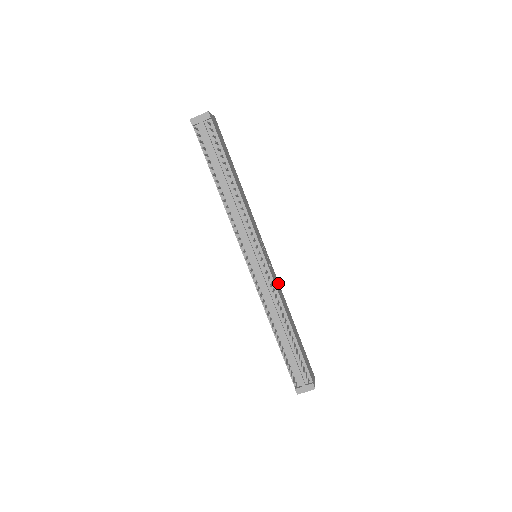
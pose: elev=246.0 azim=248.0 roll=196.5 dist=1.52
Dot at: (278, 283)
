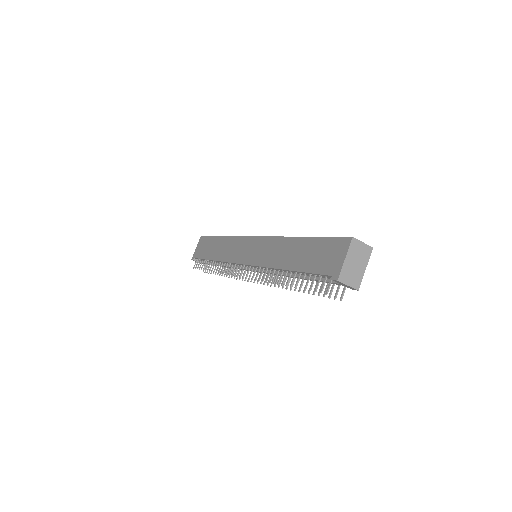
Dot at: occluded
